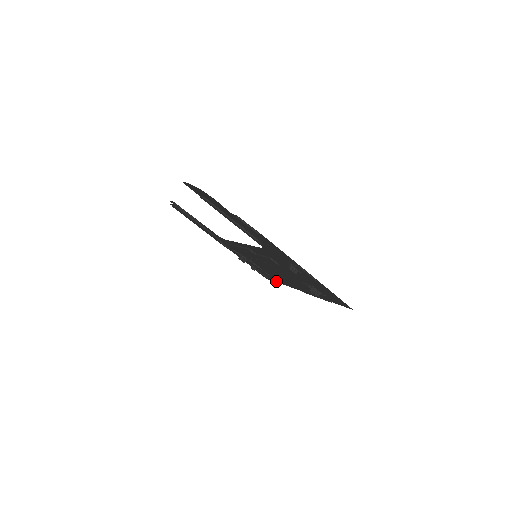
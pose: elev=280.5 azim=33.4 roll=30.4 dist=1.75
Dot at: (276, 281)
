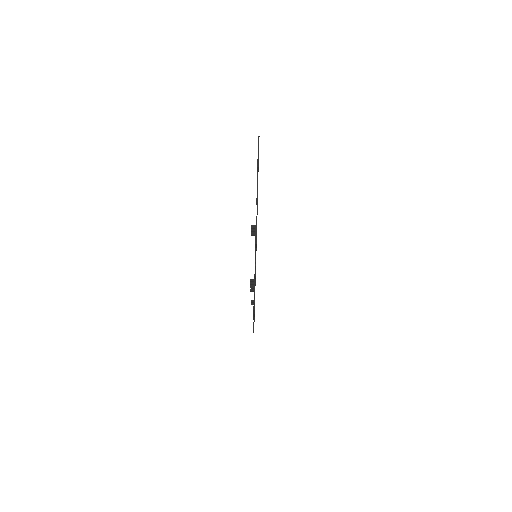
Dot at: occluded
